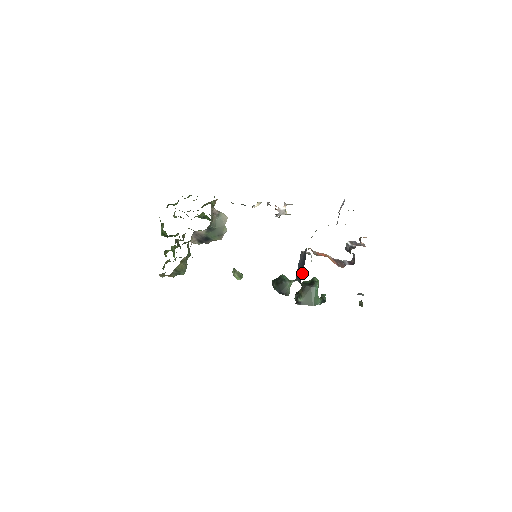
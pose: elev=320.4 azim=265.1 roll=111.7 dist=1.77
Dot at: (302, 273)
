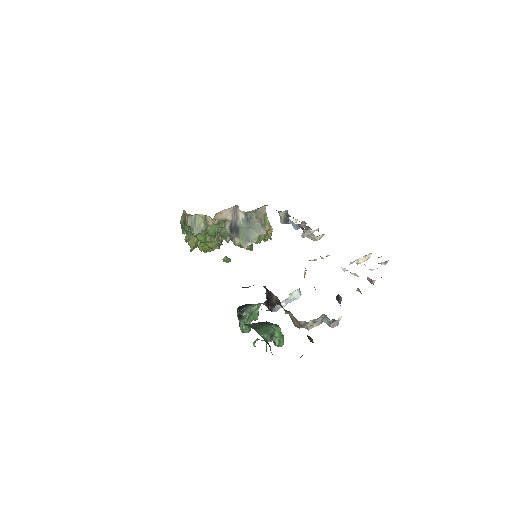
Dot at: occluded
